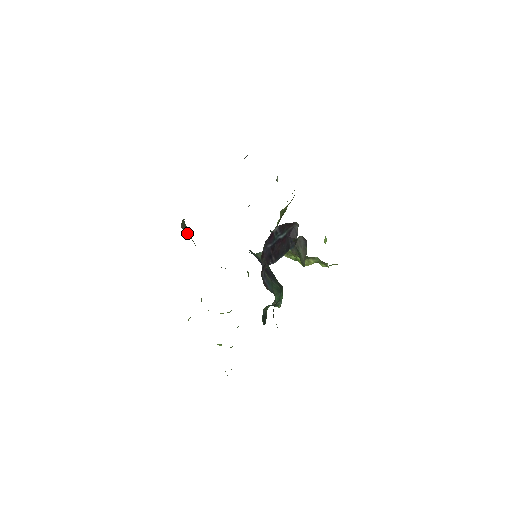
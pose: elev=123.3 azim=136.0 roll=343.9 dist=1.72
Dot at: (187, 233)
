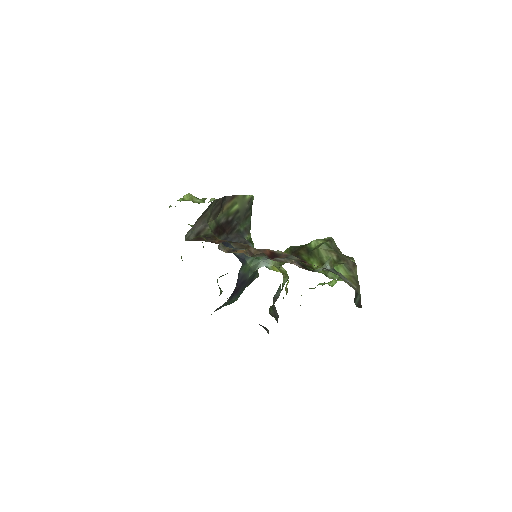
Dot at: (205, 212)
